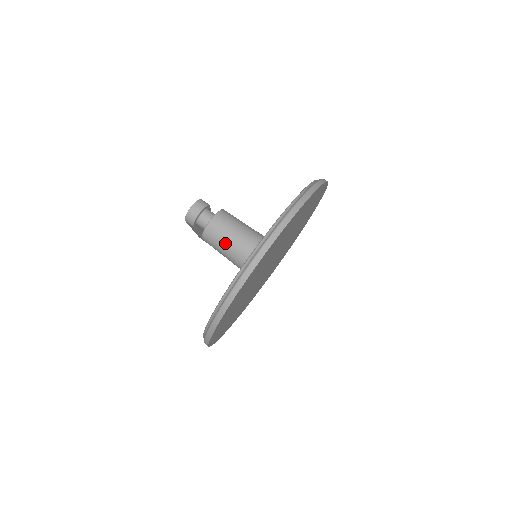
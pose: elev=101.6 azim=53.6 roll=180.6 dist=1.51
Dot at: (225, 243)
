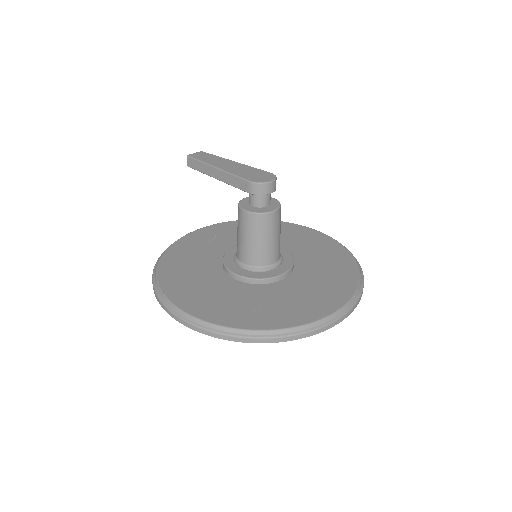
Dot at: (264, 240)
